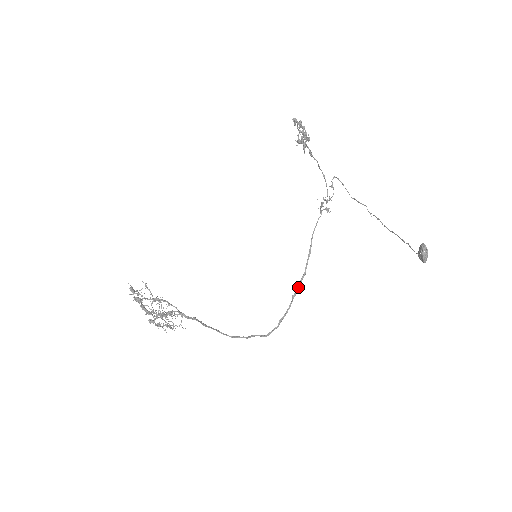
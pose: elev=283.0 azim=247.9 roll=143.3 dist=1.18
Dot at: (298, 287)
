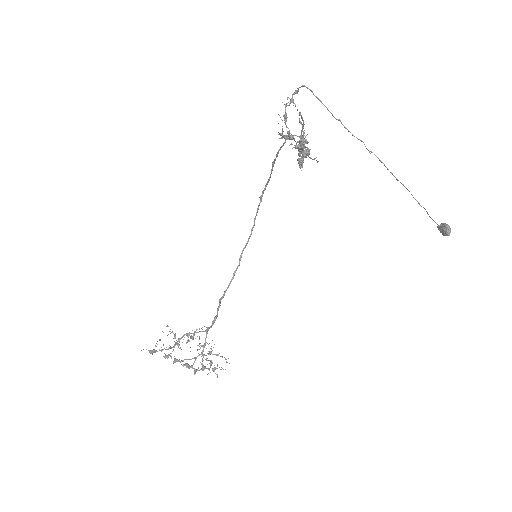
Dot at: (265, 189)
